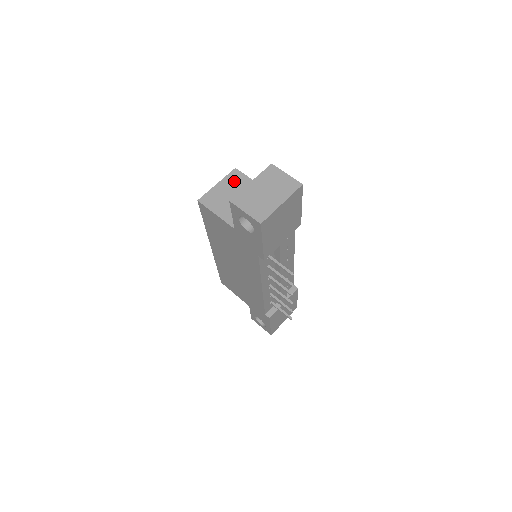
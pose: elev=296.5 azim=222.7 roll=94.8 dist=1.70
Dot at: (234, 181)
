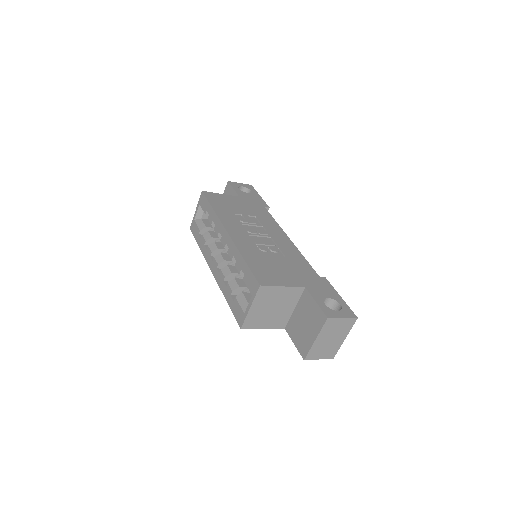
Dot at: (265, 297)
